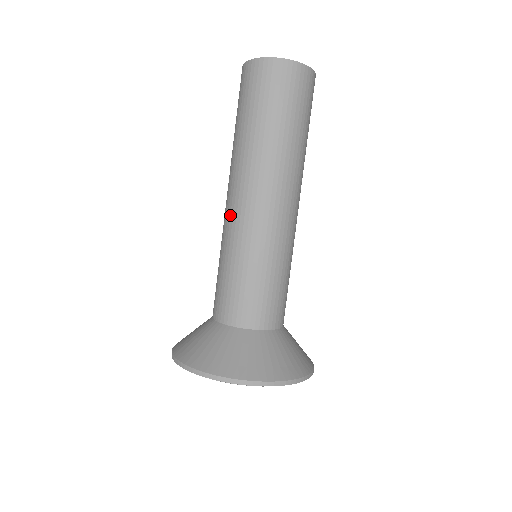
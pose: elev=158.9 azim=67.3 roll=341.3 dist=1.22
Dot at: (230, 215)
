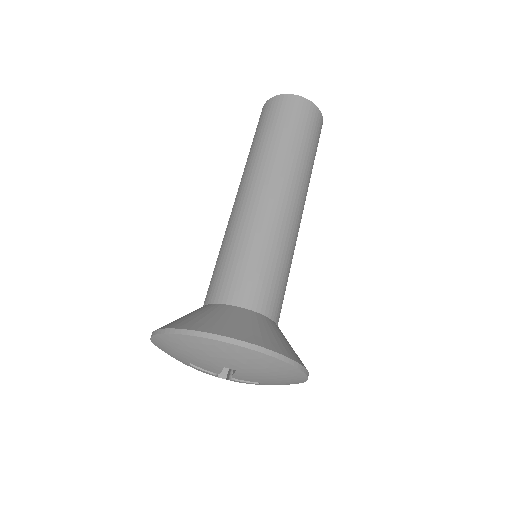
Dot at: occluded
